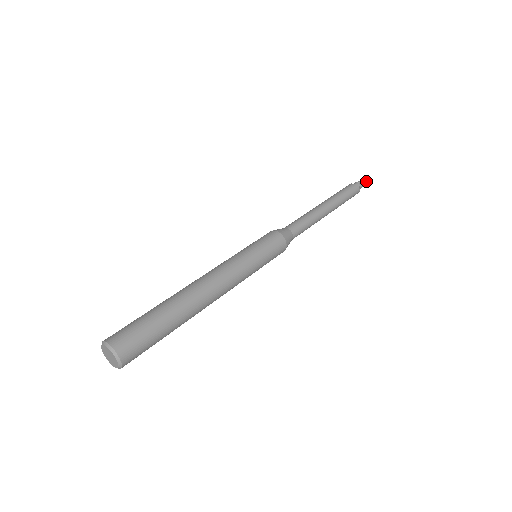
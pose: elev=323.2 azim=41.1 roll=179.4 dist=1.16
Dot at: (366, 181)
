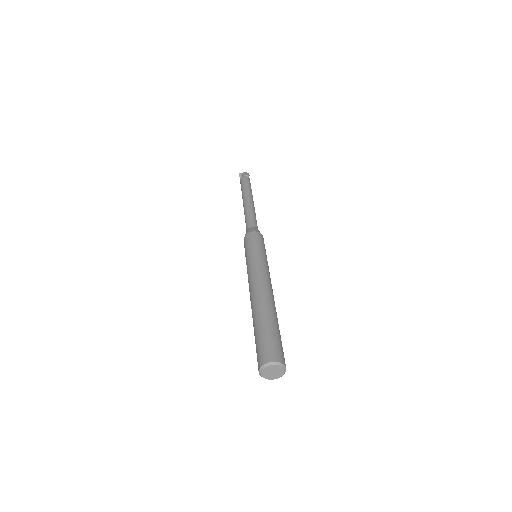
Dot at: occluded
